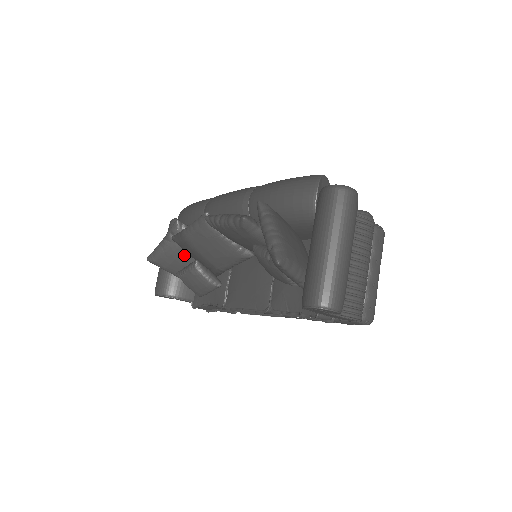
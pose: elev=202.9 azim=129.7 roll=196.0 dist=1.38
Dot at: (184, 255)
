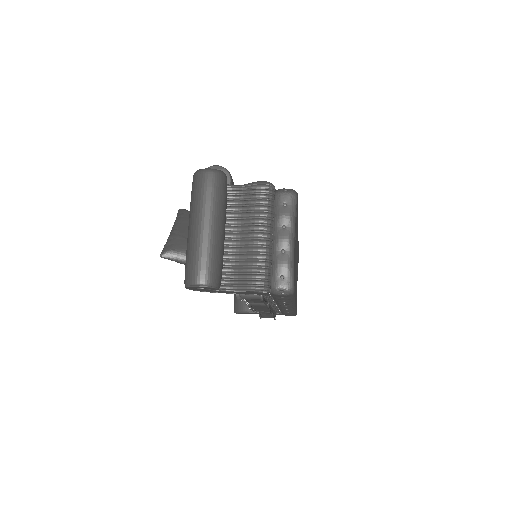
Dot at: occluded
